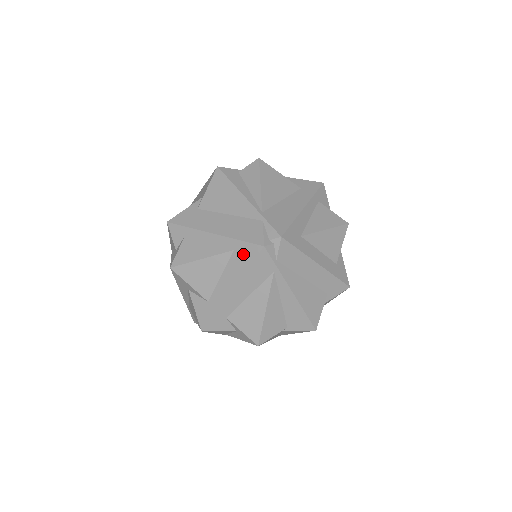
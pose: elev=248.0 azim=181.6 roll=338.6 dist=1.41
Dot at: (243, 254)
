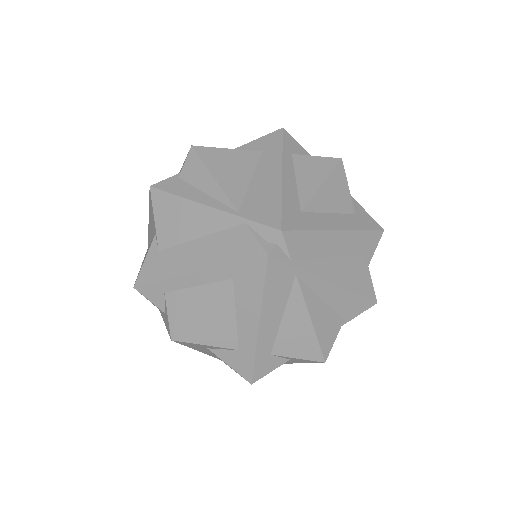
Dot at: (247, 277)
